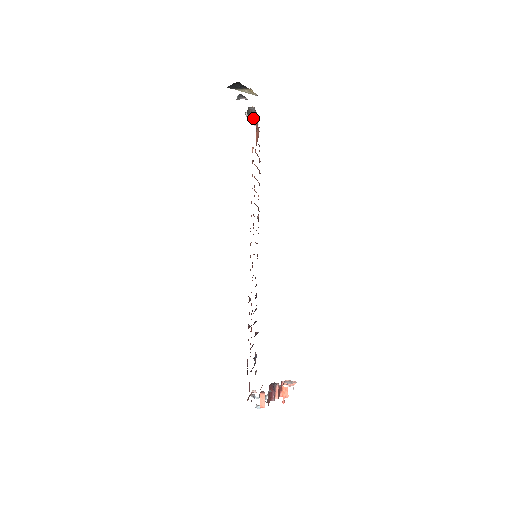
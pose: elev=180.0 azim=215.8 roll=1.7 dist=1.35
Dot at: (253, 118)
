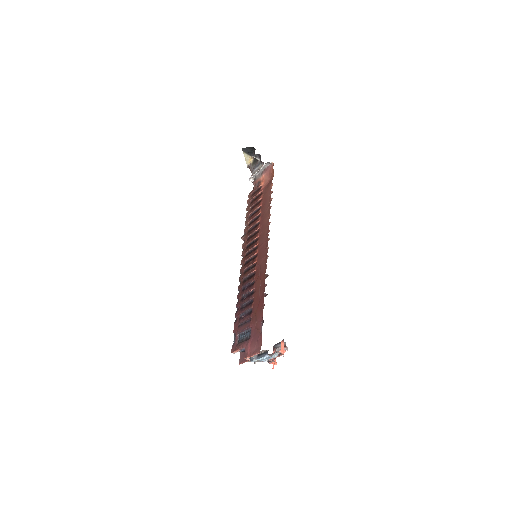
Dot at: (254, 174)
